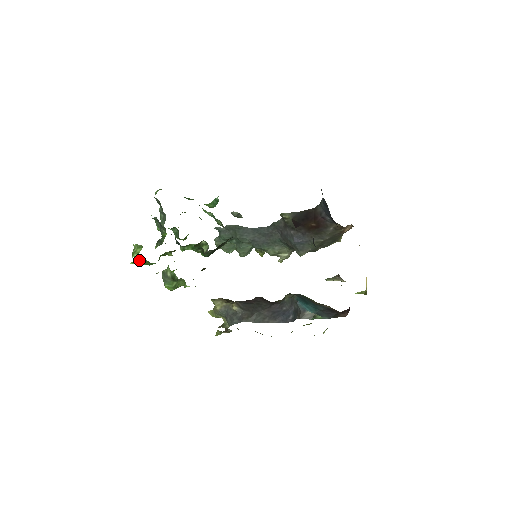
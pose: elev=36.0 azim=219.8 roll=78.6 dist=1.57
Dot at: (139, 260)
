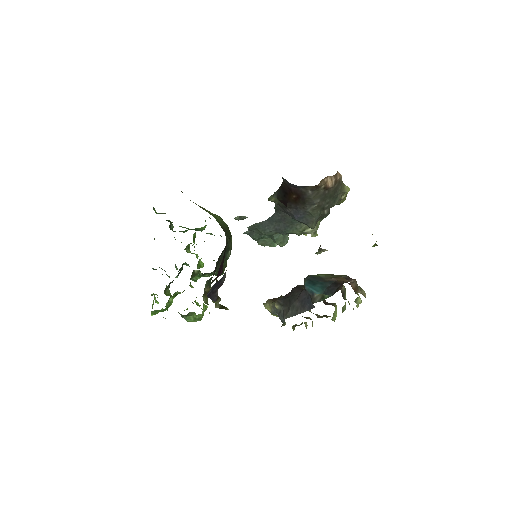
Dot at: (152, 312)
